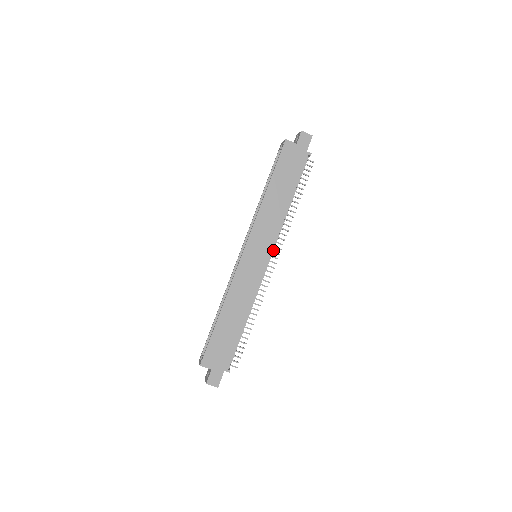
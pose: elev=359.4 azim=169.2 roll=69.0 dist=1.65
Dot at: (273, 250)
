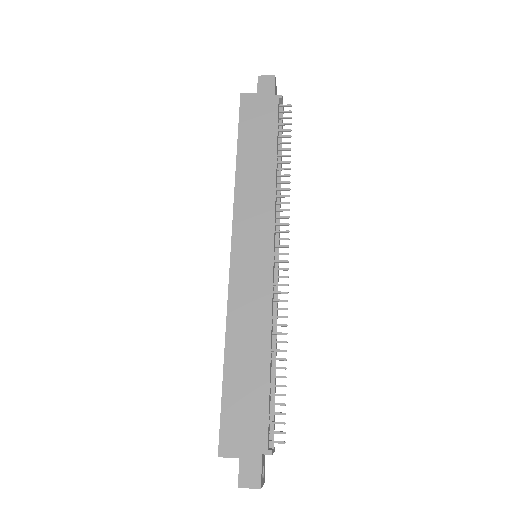
Dot at: (278, 238)
